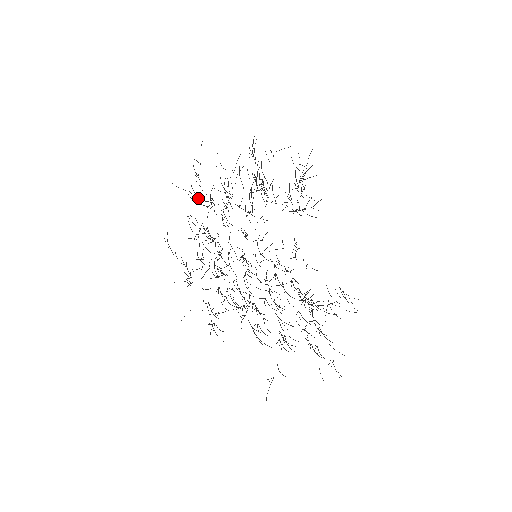
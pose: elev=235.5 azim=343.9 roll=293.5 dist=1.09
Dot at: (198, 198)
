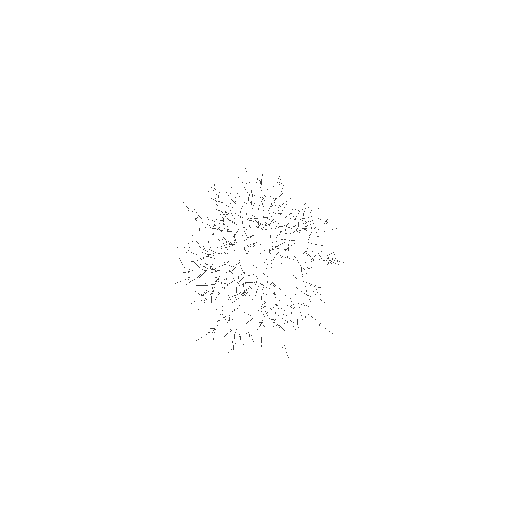
Dot at: occluded
